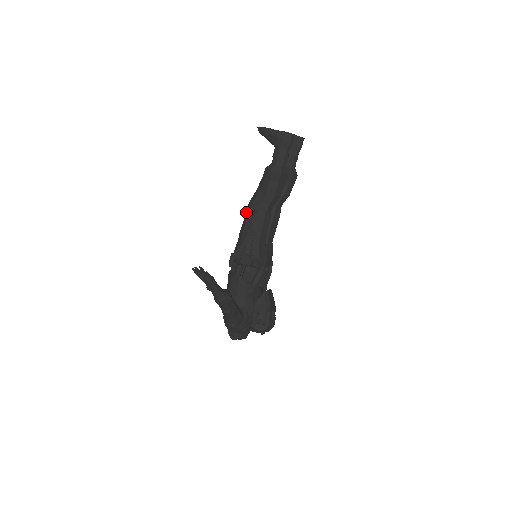
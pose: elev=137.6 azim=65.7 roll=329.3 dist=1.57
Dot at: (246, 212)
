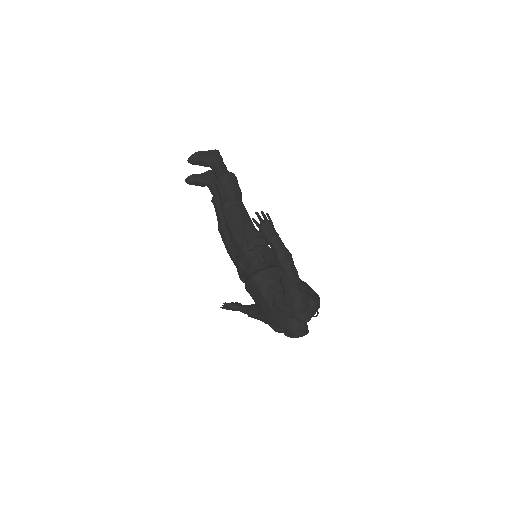
Dot at: (225, 218)
